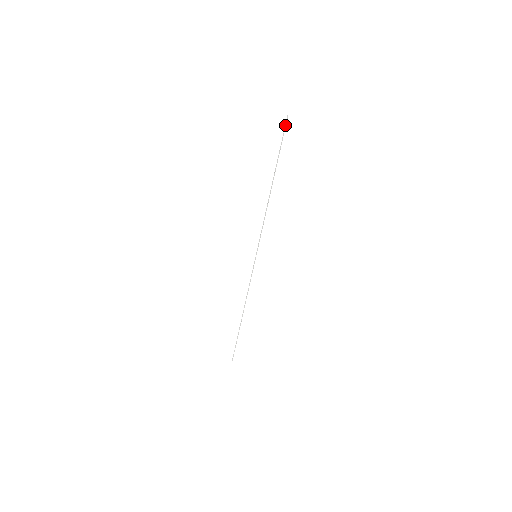
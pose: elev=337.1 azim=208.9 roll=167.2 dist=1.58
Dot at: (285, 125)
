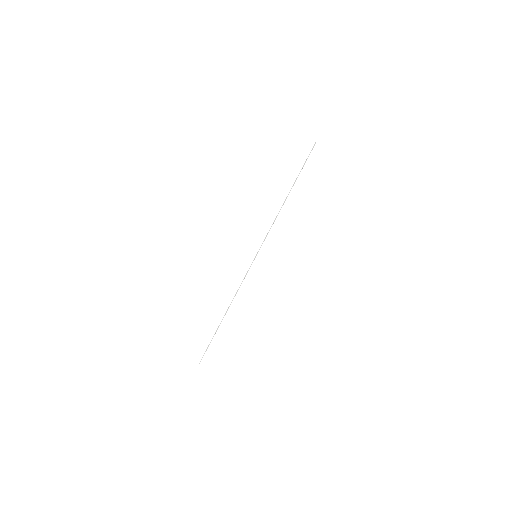
Dot at: (312, 149)
